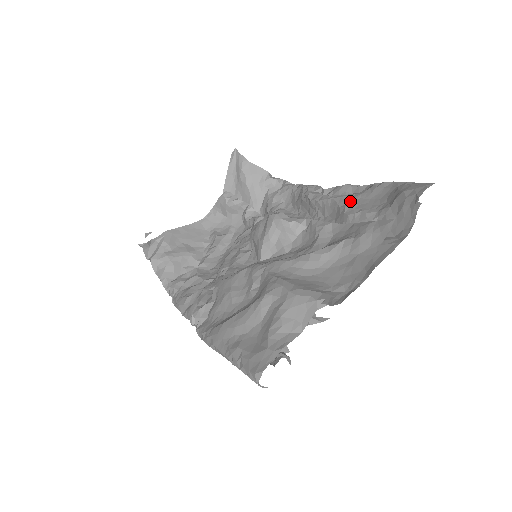
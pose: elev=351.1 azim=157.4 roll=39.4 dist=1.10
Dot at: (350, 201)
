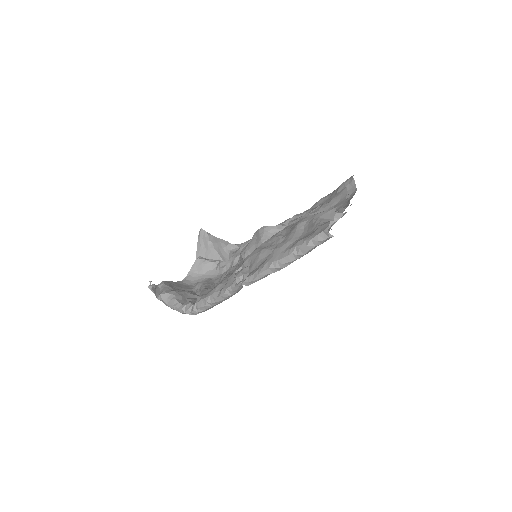
Dot at: occluded
